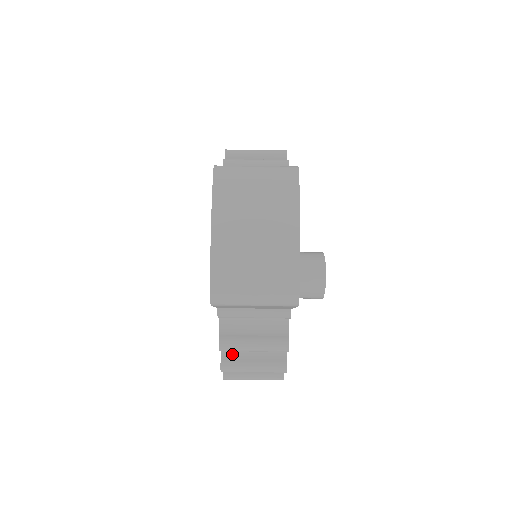
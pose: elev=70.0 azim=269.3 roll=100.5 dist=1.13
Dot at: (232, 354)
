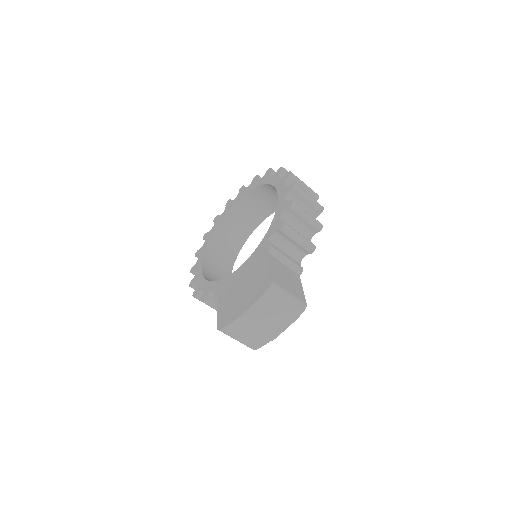
Dot at: occluded
